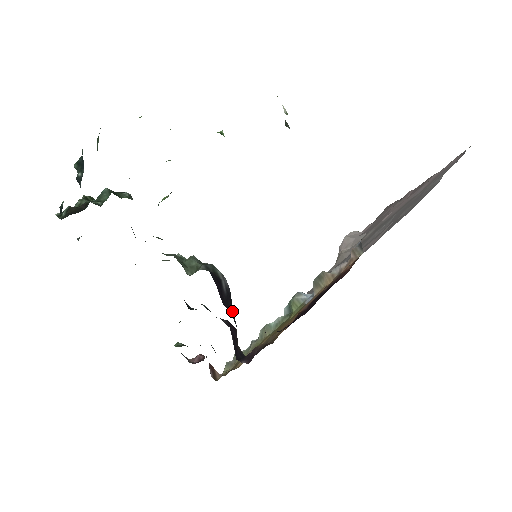
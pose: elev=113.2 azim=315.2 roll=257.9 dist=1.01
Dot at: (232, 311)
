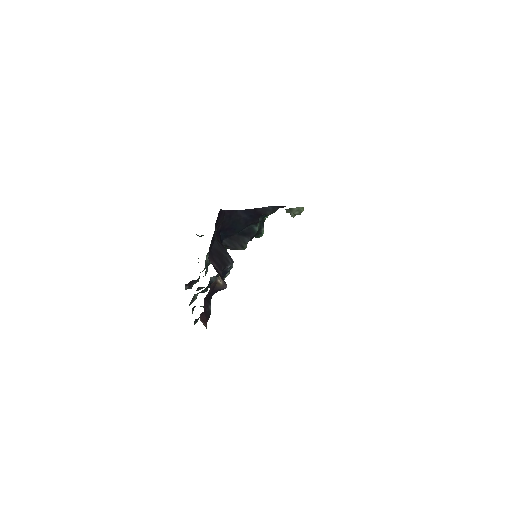
Dot at: (220, 244)
